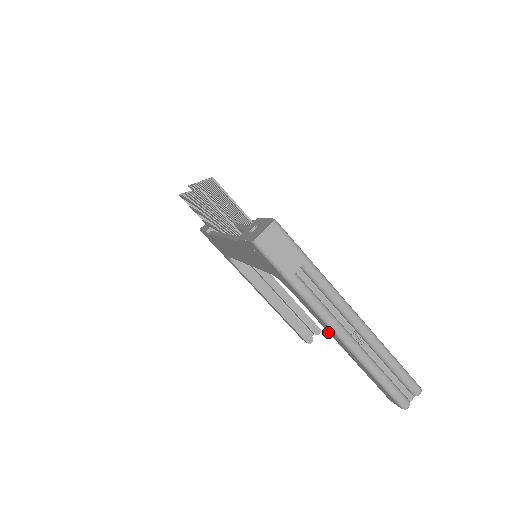
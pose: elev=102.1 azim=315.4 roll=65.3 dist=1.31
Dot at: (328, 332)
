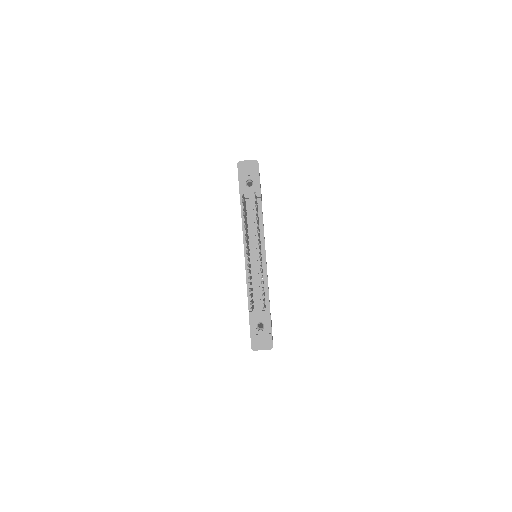
Dot at: occluded
